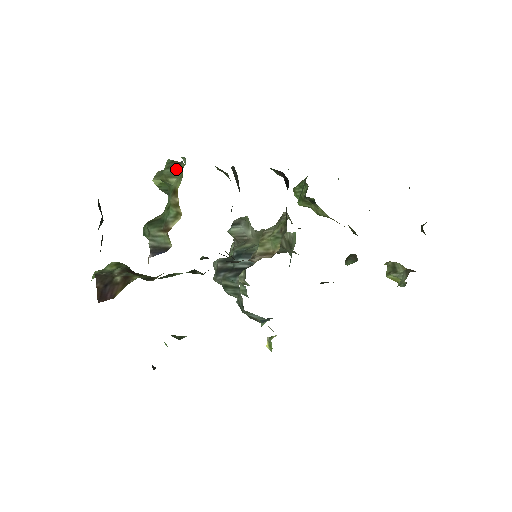
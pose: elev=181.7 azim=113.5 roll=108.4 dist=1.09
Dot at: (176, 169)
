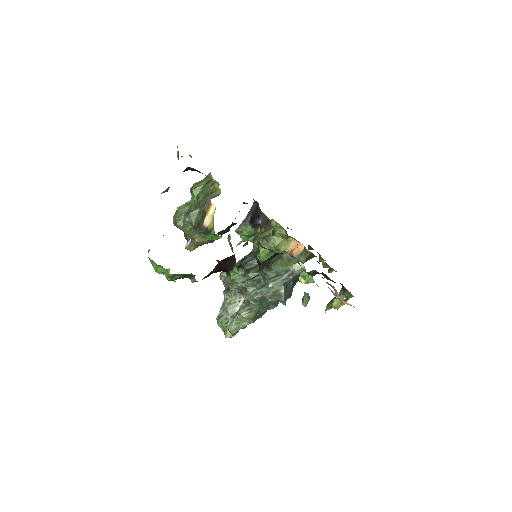
Dot at: (202, 180)
